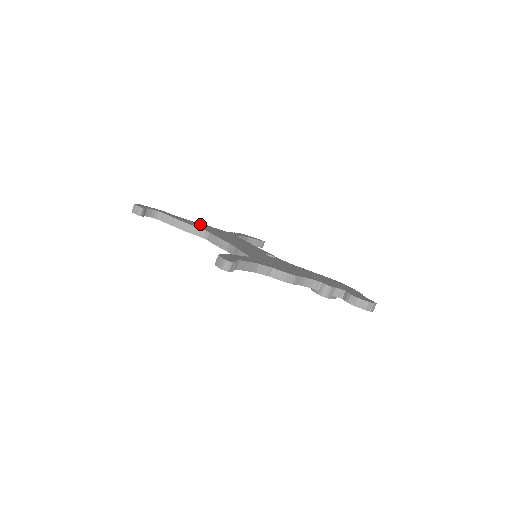
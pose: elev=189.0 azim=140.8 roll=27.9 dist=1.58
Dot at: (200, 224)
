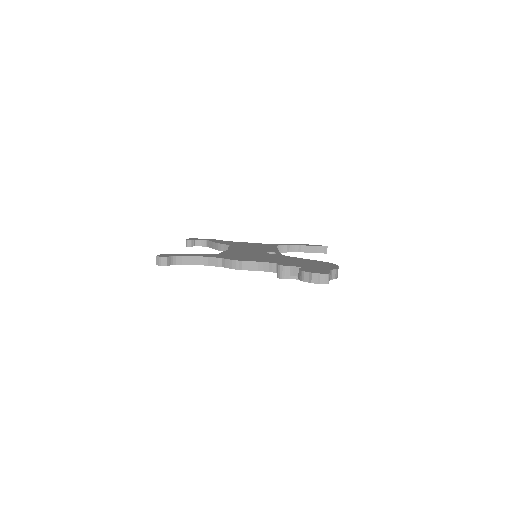
Dot at: (241, 242)
